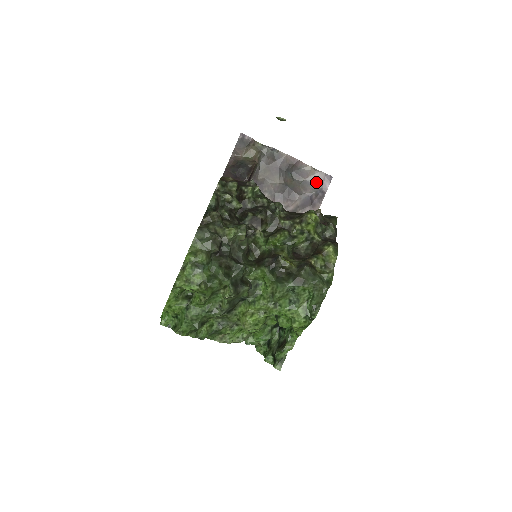
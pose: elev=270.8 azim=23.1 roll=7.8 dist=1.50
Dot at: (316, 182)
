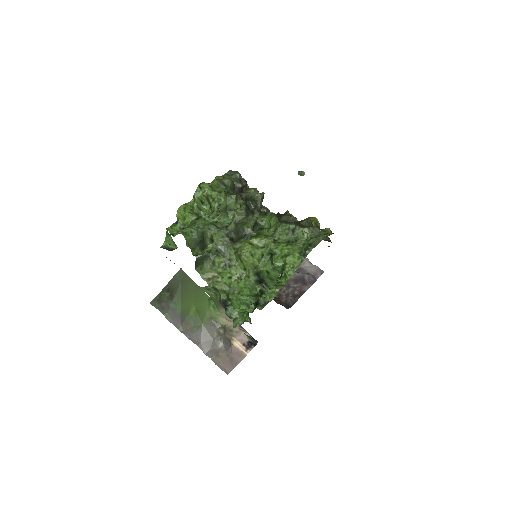
Dot at: (310, 271)
